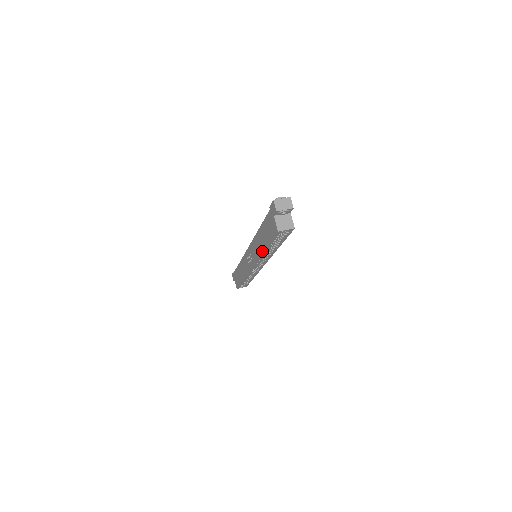
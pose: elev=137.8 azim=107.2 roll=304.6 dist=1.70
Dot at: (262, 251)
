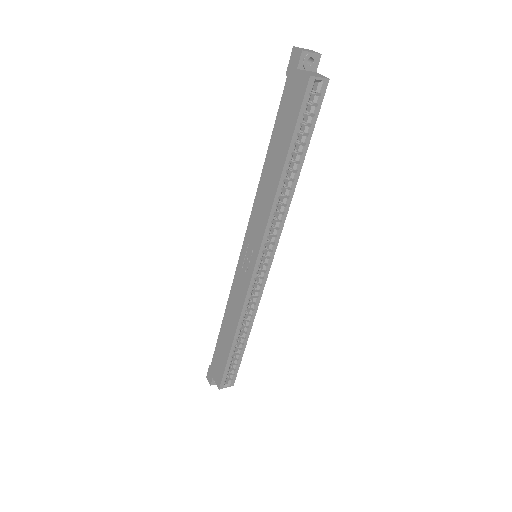
Dot at: (277, 183)
